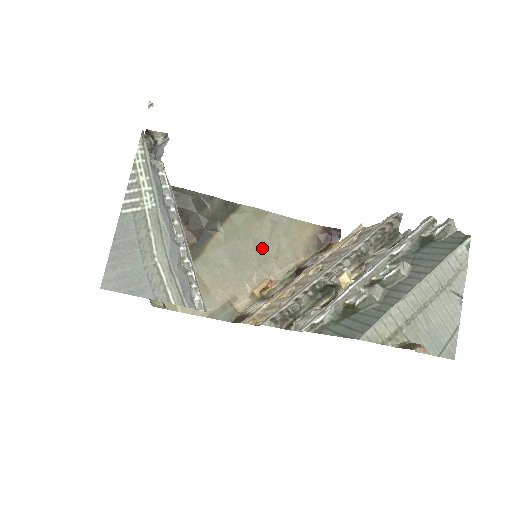
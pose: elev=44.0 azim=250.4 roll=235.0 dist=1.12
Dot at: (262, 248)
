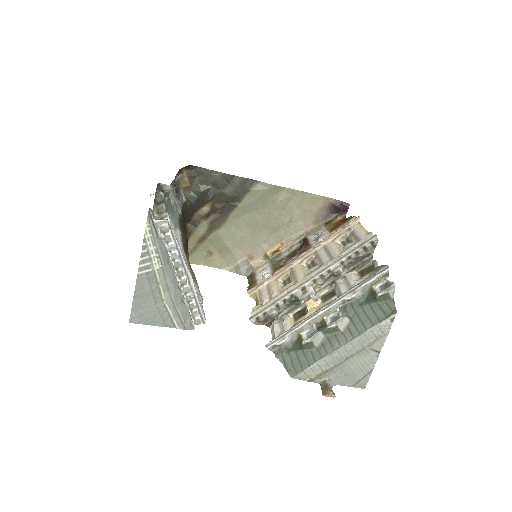
Dot at: (276, 218)
